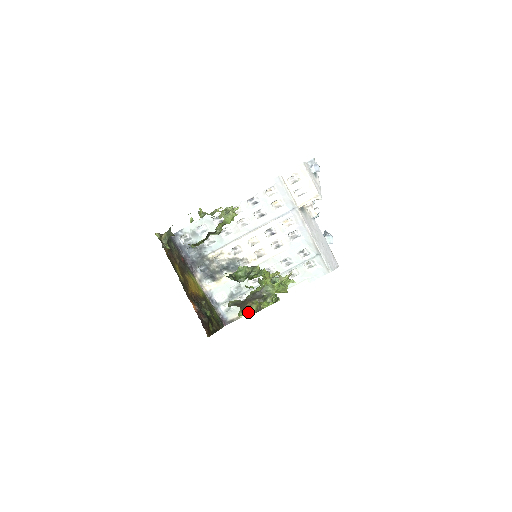
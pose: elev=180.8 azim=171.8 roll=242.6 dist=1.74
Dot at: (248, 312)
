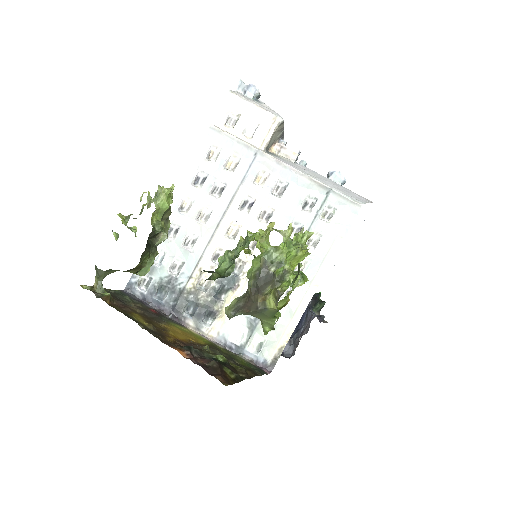
Dot at: (269, 315)
